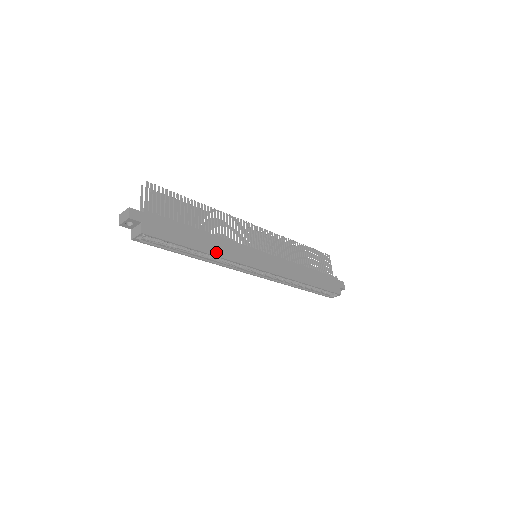
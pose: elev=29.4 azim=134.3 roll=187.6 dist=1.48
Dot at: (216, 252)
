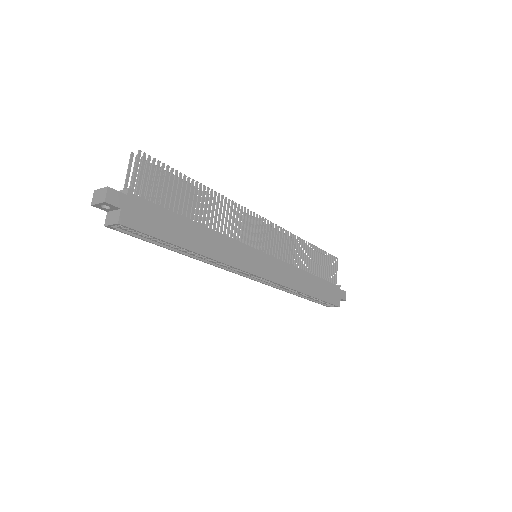
Dot at: (209, 252)
